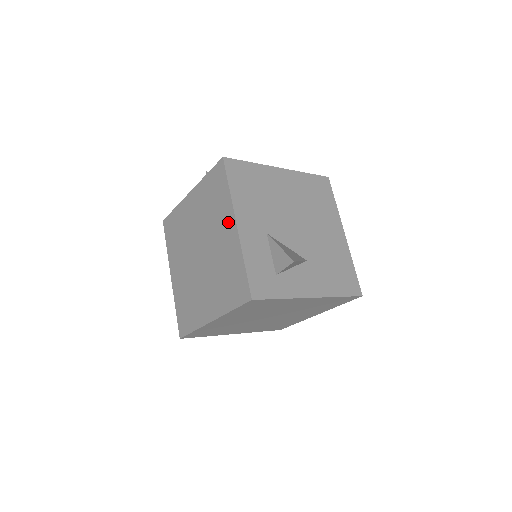
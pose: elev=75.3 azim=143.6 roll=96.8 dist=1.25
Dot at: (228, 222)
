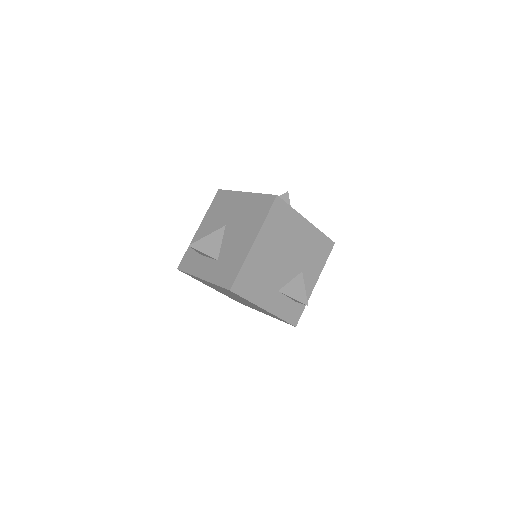
Dot at: occluded
